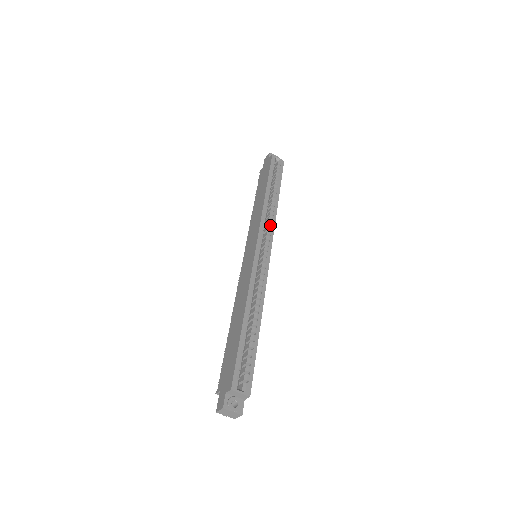
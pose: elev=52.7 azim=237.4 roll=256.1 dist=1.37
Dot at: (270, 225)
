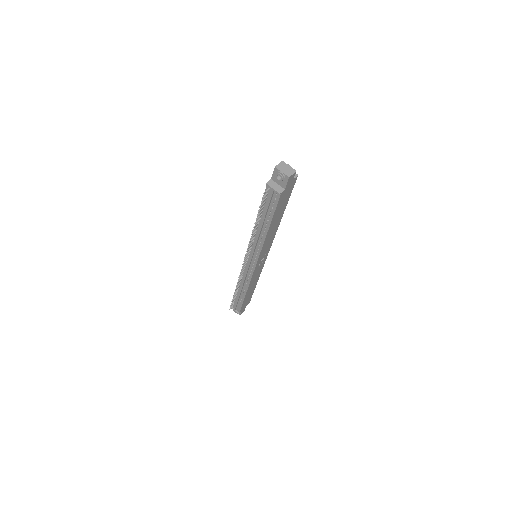
Dot at: occluded
